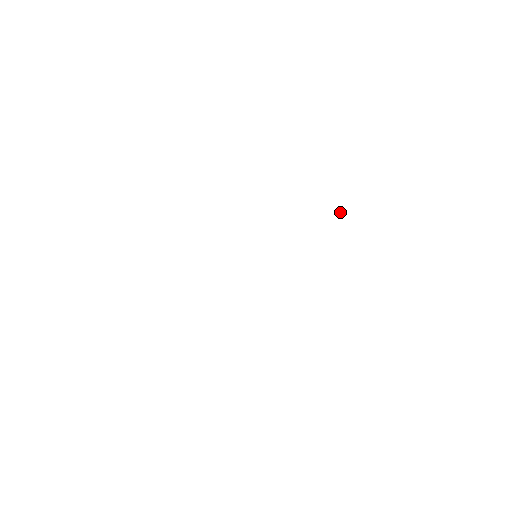
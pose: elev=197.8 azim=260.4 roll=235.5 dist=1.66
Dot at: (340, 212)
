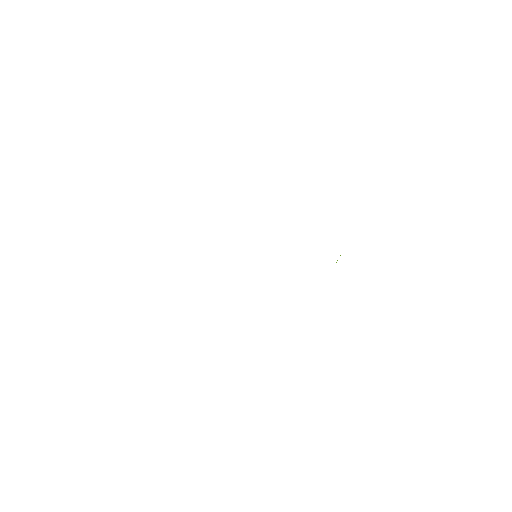
Dot at: occluded
